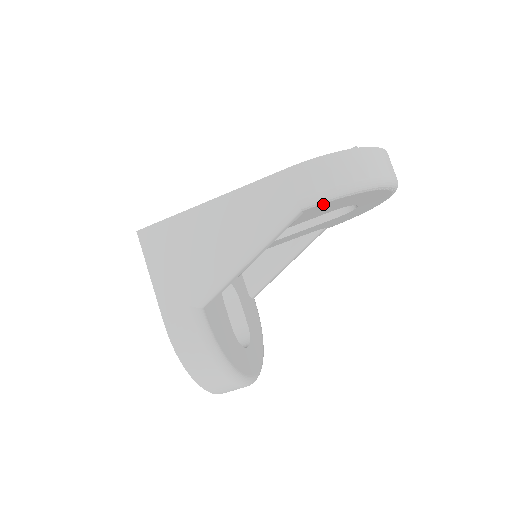
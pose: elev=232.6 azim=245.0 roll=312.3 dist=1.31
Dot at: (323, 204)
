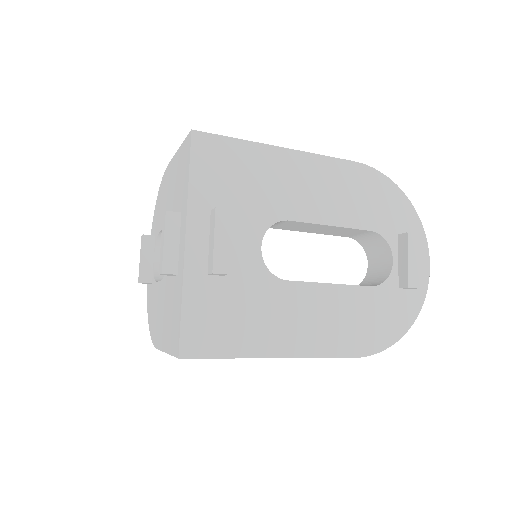
Dot at: occluded
